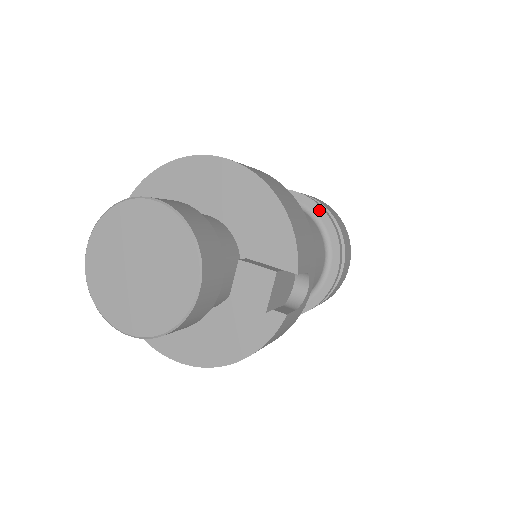
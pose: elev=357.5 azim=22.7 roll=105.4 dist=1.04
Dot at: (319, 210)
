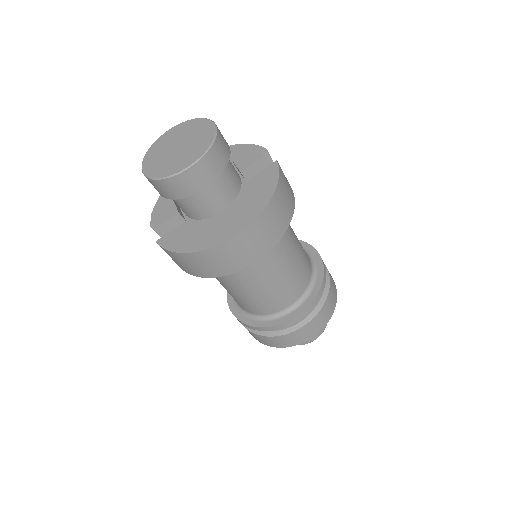
Dot at: occluded
